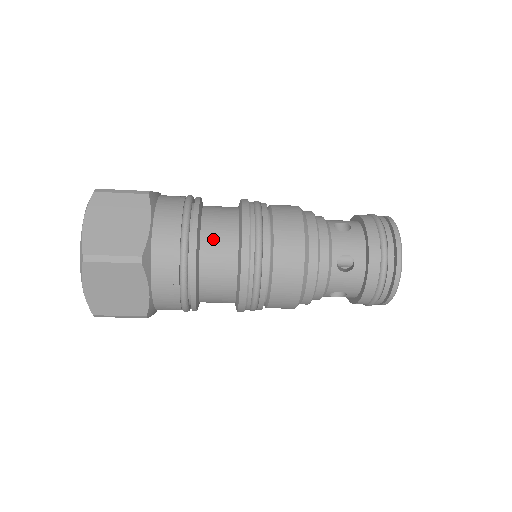
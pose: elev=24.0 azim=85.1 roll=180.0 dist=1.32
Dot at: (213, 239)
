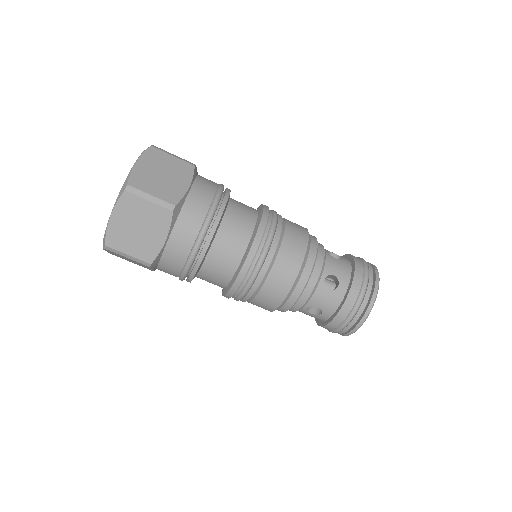
Dot at: (234, 220)
